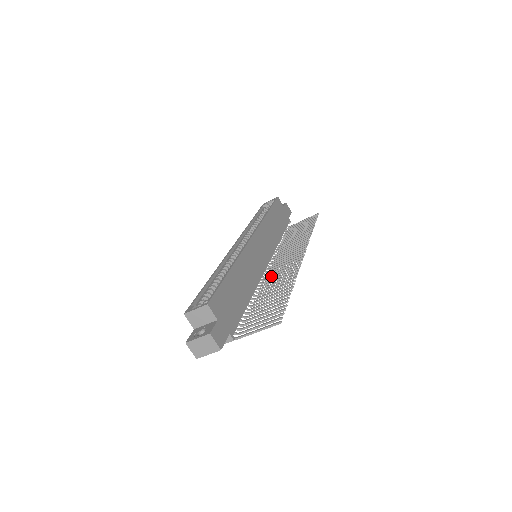
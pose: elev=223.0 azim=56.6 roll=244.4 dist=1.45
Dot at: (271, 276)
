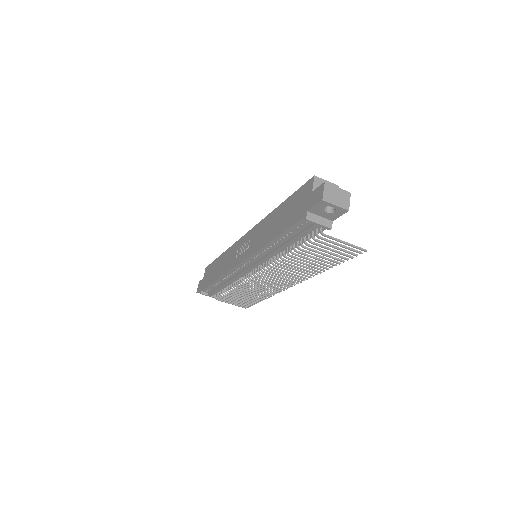
Dot at: (276, 270)
